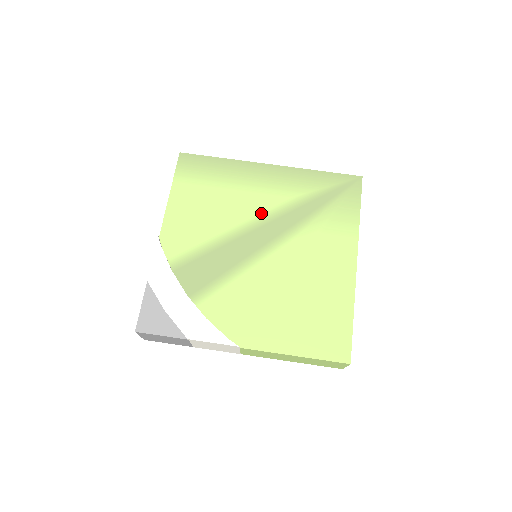
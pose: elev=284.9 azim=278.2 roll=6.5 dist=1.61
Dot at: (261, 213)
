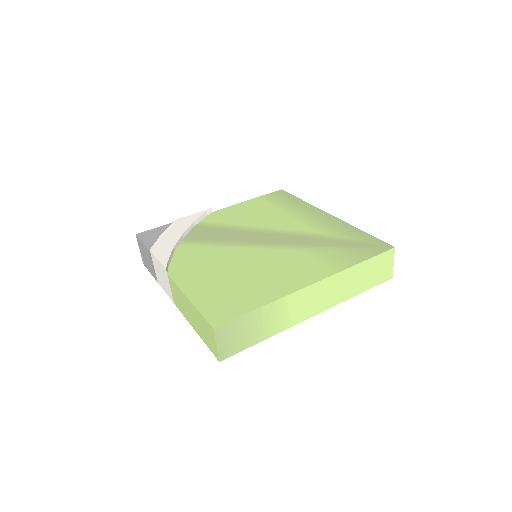
Dot at: (286, 229)
